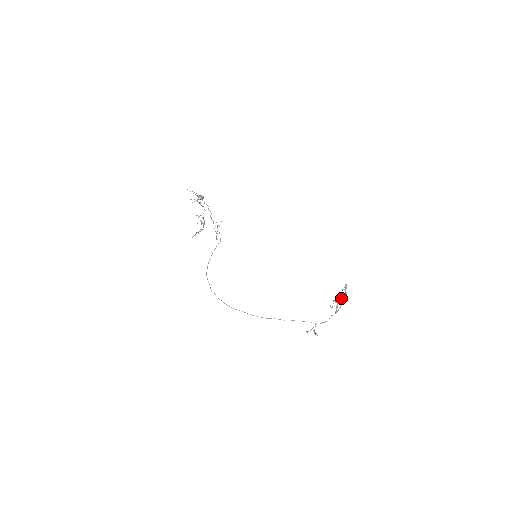
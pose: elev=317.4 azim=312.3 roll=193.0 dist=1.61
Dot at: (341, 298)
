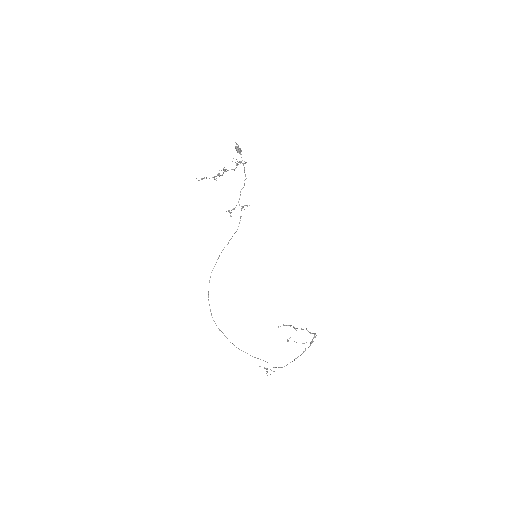
Dot at: (304, 343)
